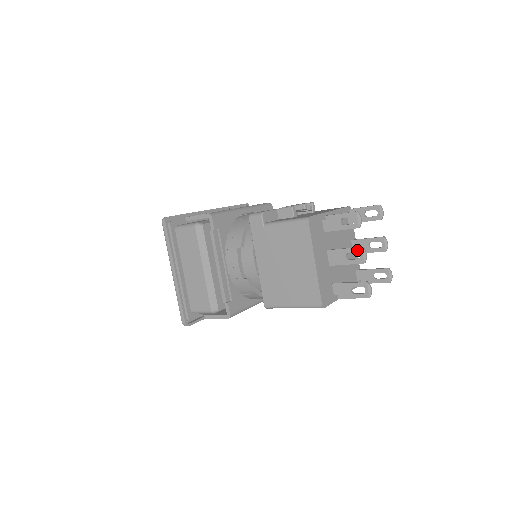
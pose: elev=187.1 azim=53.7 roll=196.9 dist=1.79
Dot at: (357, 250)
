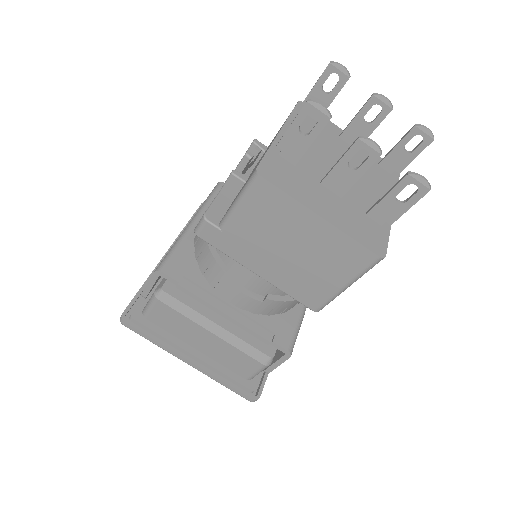
Dot at: (356, 148)
